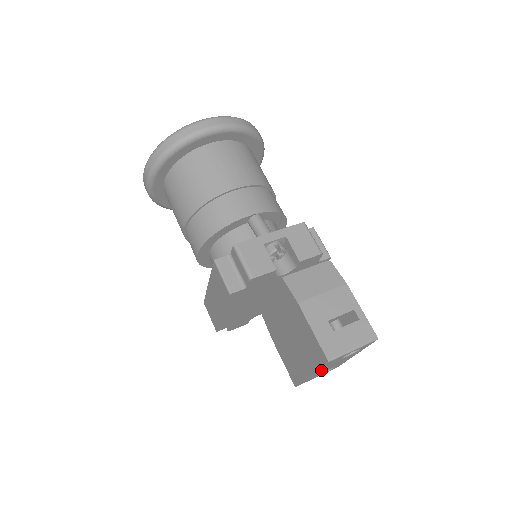
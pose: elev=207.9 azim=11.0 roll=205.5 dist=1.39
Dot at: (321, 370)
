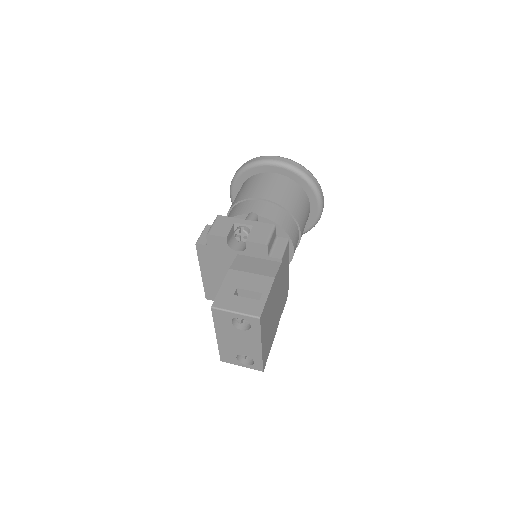
Dot at: (225, 336)
